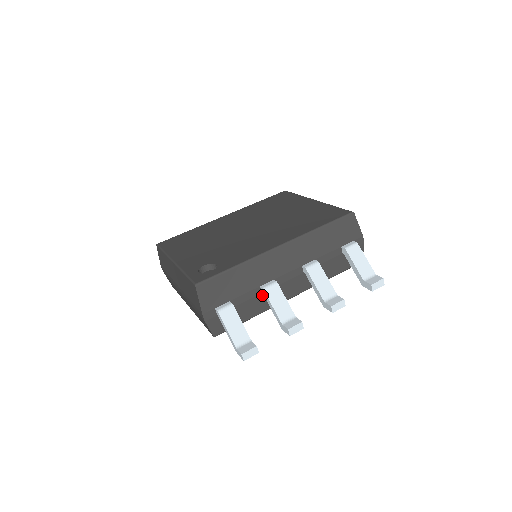
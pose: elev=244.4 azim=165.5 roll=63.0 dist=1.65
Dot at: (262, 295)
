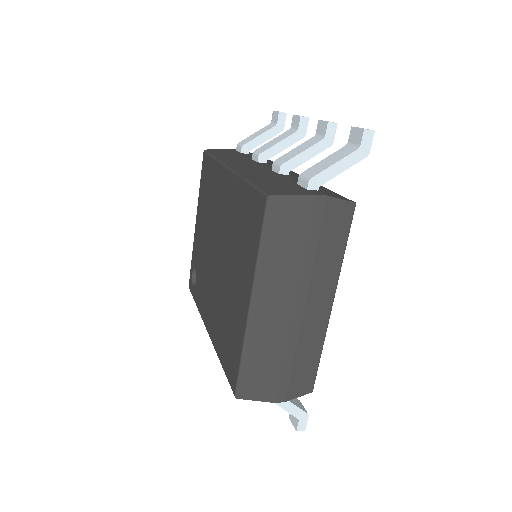
Dot at: occluded
